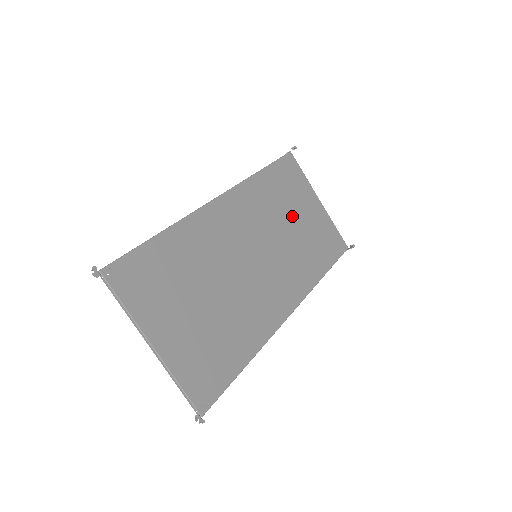
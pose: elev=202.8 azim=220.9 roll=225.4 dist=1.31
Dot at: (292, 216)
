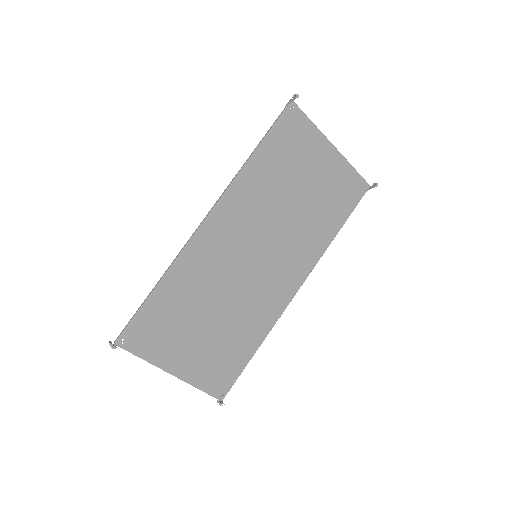
Dot at: (296, 188)
